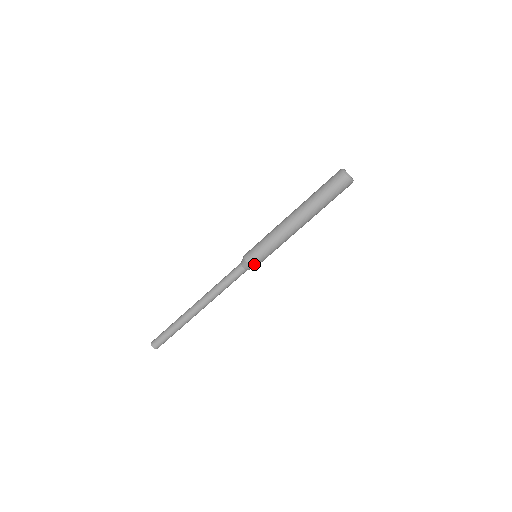
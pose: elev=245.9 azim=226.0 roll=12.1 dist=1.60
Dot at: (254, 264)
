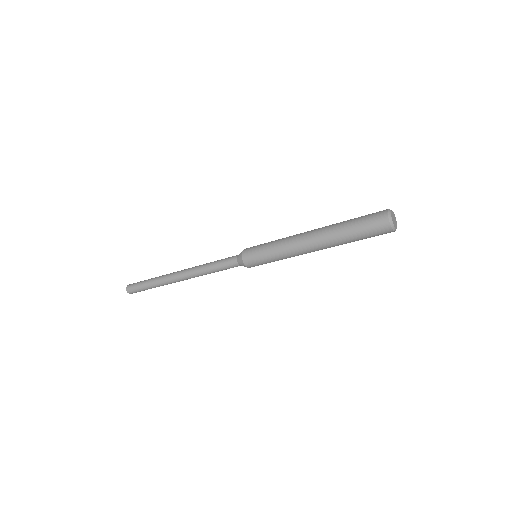
Dot at: (251, 266)
